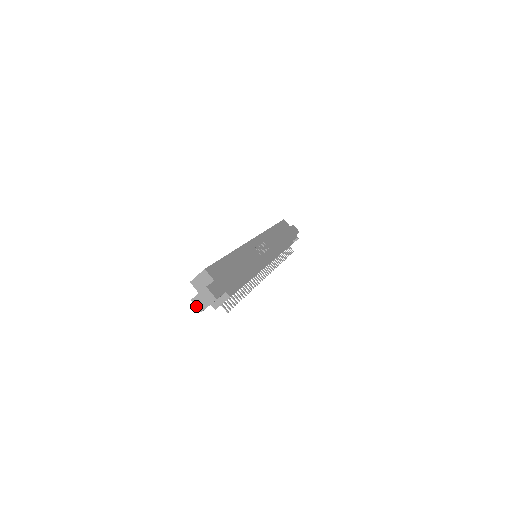
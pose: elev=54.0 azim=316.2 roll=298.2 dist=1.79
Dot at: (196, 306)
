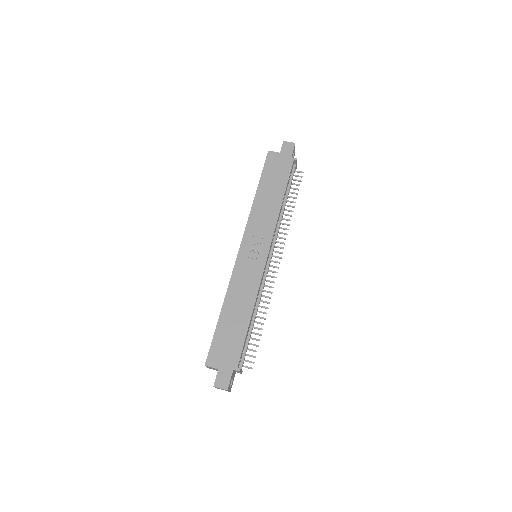
Dot at: occluded
